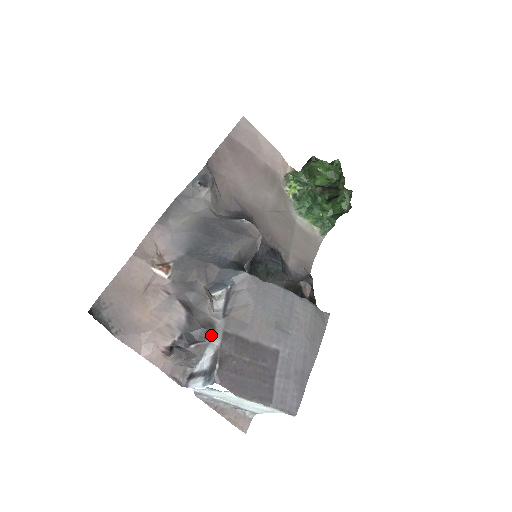
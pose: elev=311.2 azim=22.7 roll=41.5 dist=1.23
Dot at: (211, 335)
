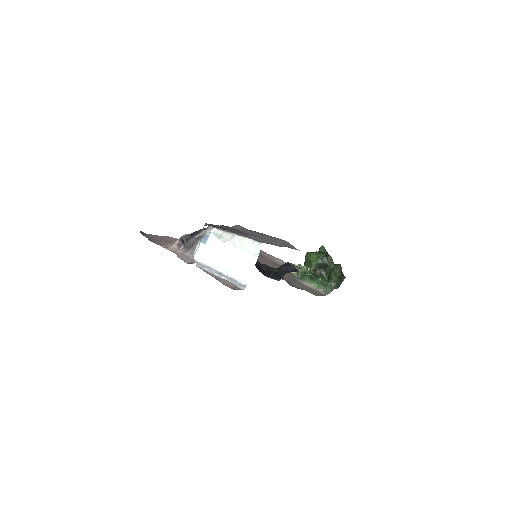
Dot at: (207, 227)
